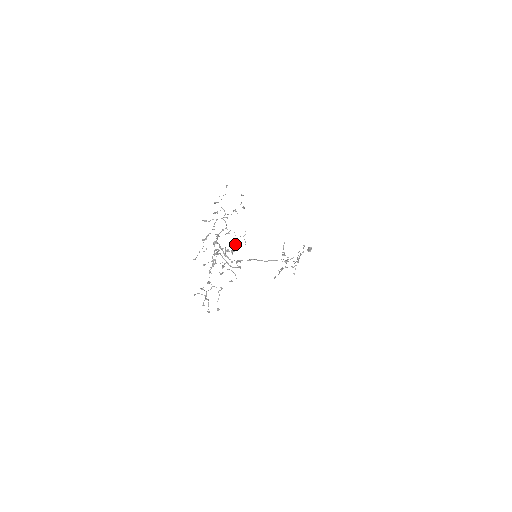
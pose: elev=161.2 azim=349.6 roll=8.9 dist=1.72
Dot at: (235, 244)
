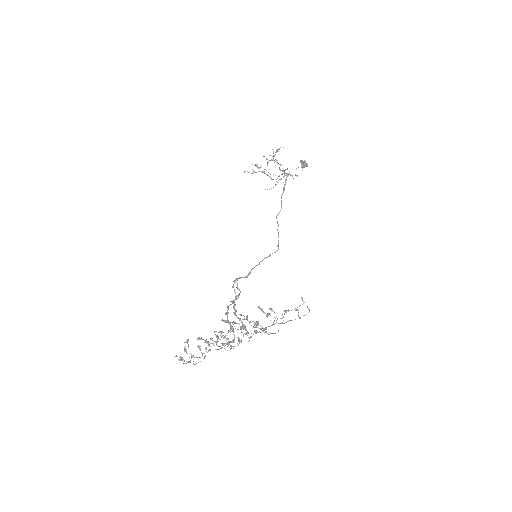
Dot at: occluded
